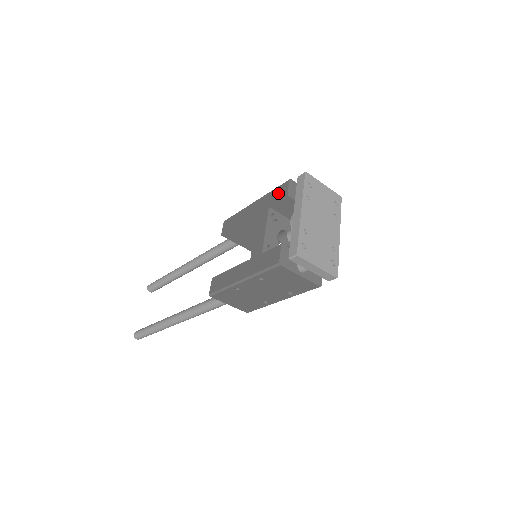
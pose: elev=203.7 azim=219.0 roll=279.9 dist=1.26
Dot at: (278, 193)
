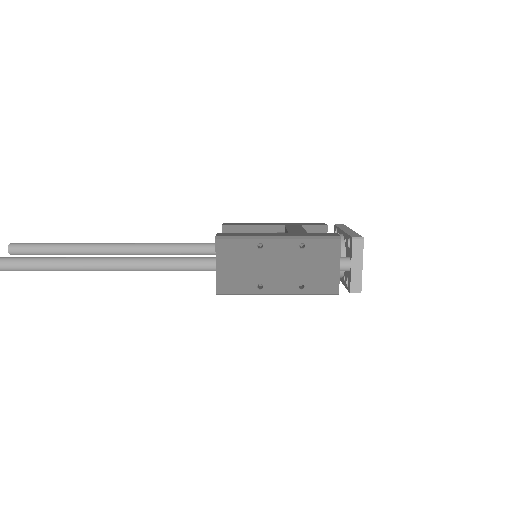
Dot at: (313, 224)
